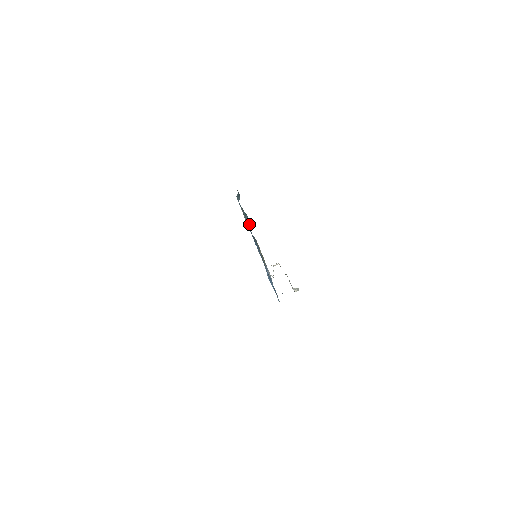
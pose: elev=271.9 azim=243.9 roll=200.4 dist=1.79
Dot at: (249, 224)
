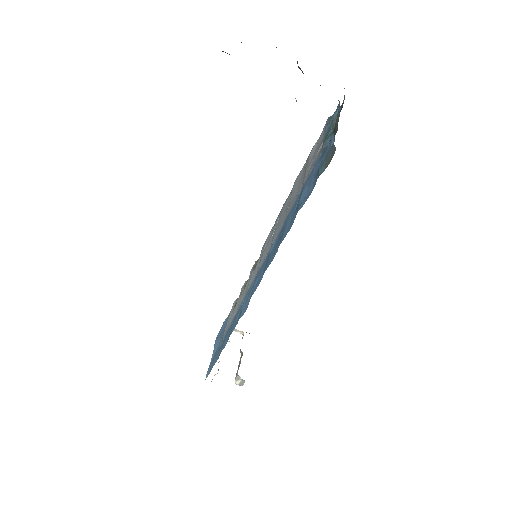
Dot at: occluded
